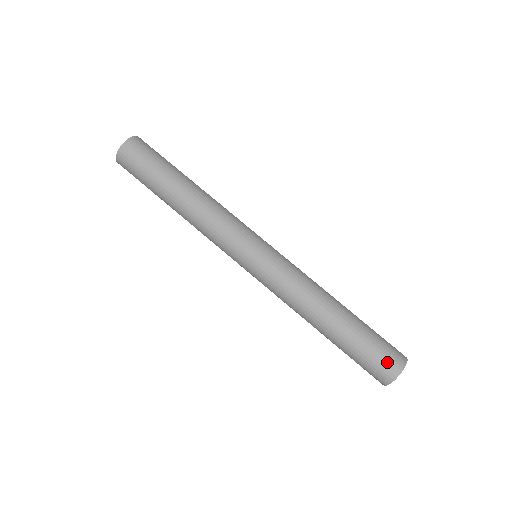
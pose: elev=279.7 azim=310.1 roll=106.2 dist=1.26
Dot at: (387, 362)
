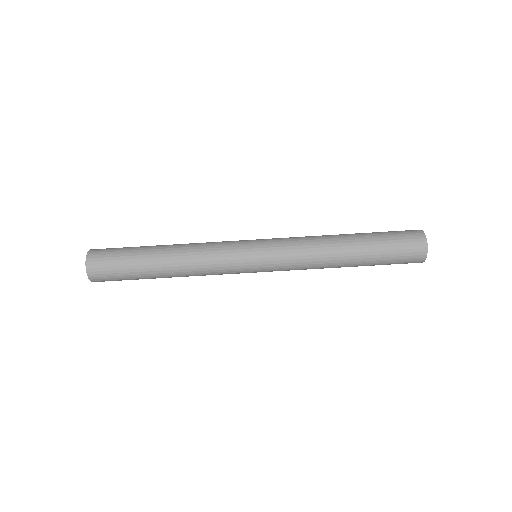
Dot at: (410, 235)
